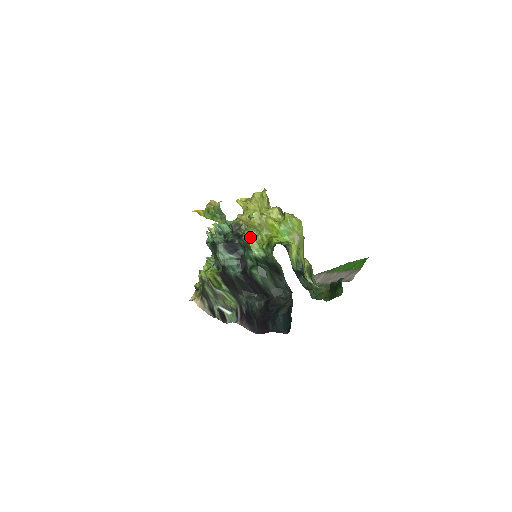
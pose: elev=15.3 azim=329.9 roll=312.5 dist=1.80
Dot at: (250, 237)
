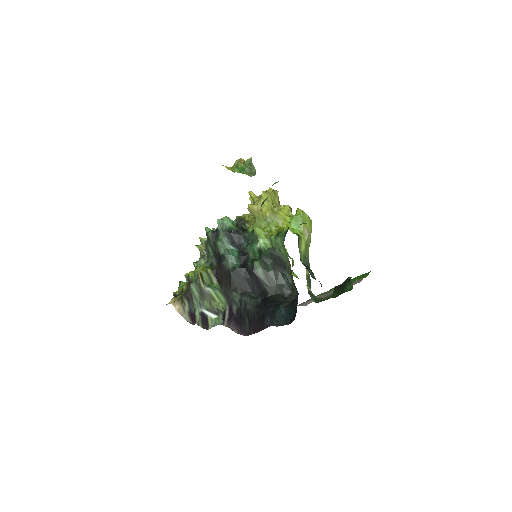
Dot at: (258, 227)
